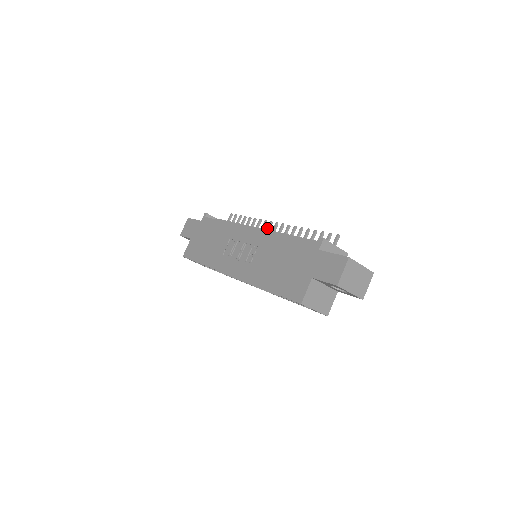
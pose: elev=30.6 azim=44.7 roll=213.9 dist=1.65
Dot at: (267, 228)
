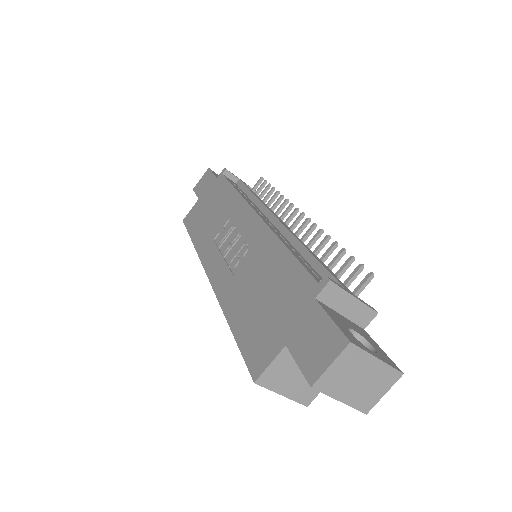
Dot at: (288, 217)
